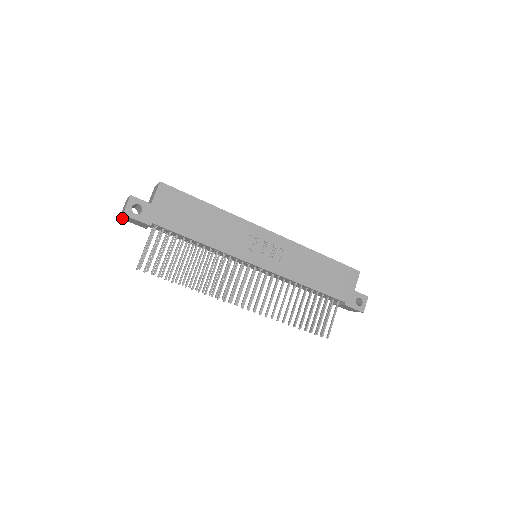
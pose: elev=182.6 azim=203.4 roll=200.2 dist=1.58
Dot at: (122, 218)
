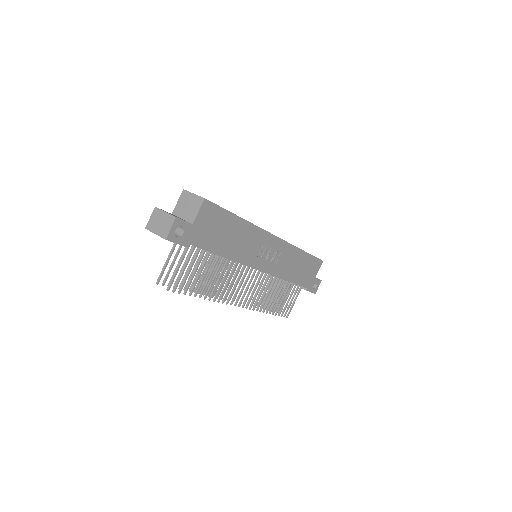
Dot at: (150, 231)
